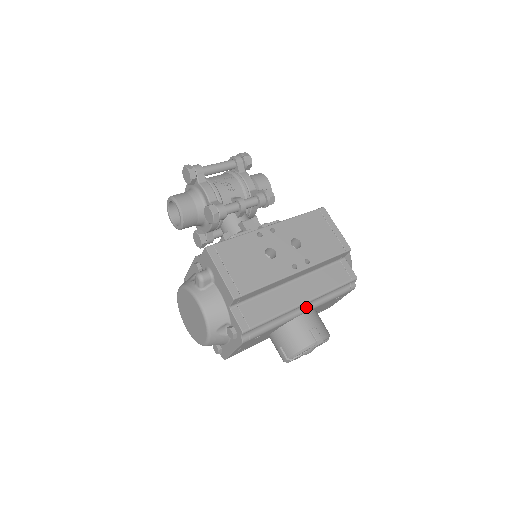
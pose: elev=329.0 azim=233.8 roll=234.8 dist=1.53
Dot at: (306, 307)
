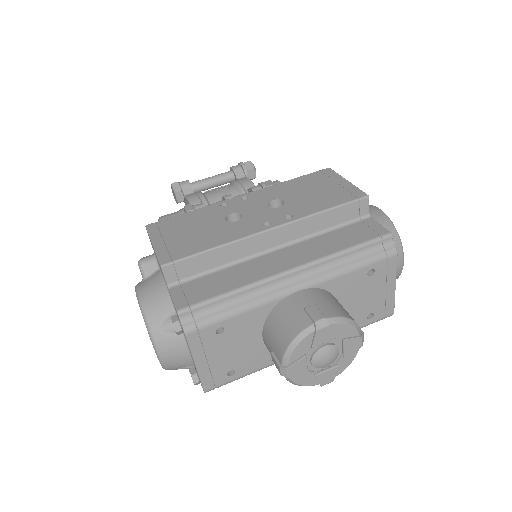
Dot at: (299, 280)
